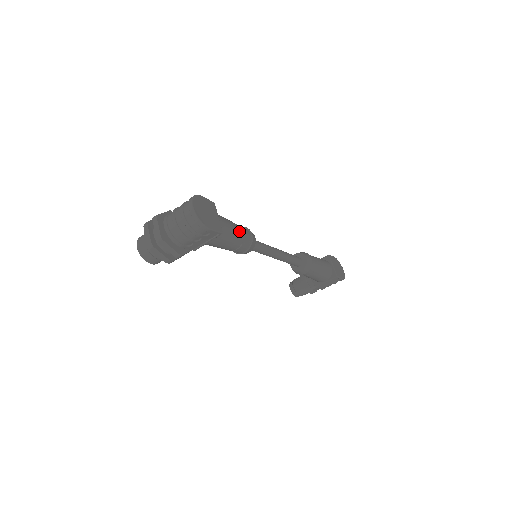
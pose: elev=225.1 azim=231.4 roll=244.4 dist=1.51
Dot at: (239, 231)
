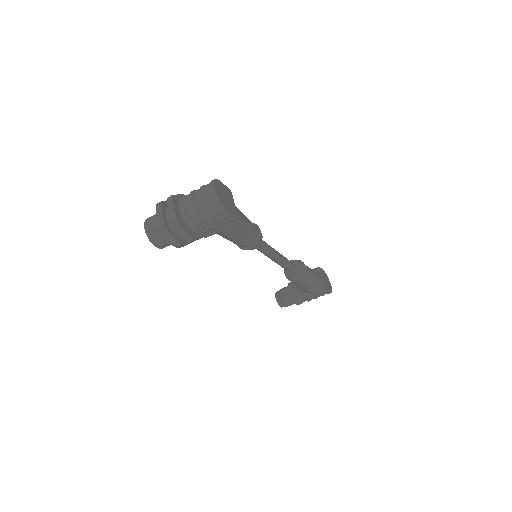
Dot at: (250, 224)
